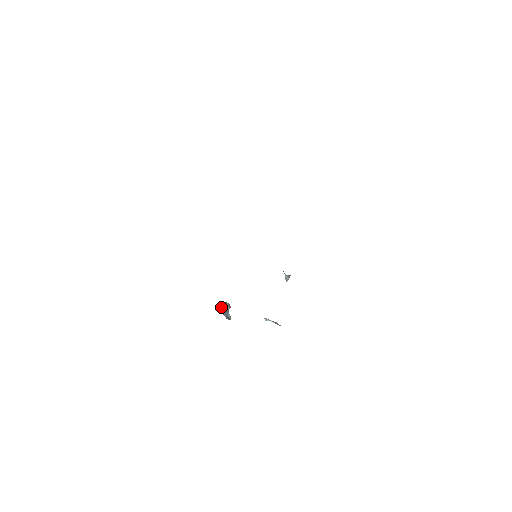
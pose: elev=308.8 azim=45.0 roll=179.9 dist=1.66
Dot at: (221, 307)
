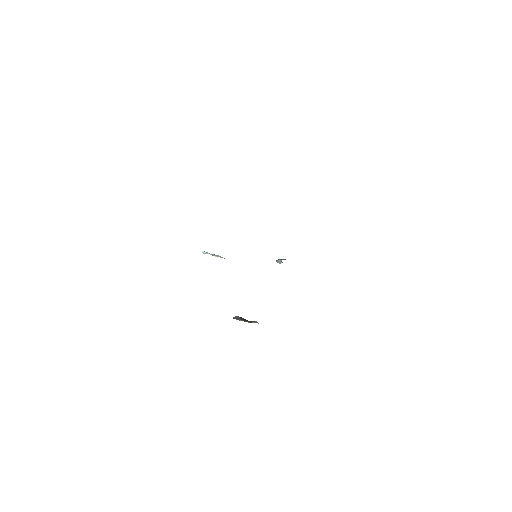
Dot at: occluded
